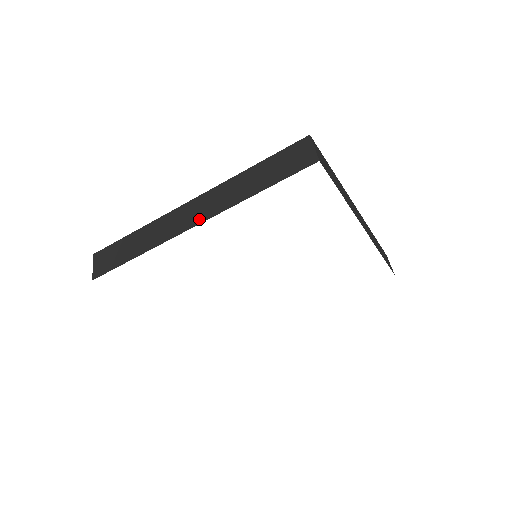
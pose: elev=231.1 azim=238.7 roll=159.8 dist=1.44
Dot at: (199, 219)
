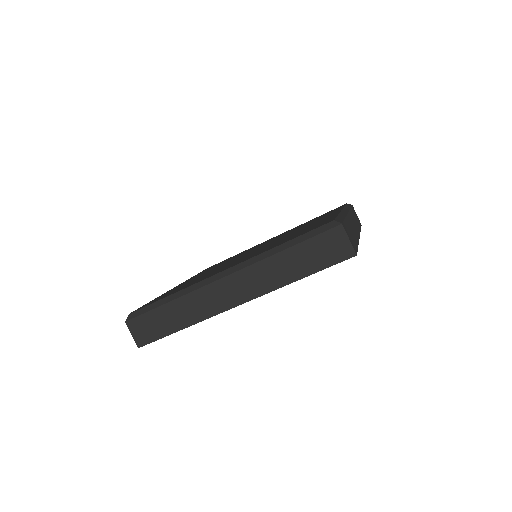
Dot at: (241, 299)
